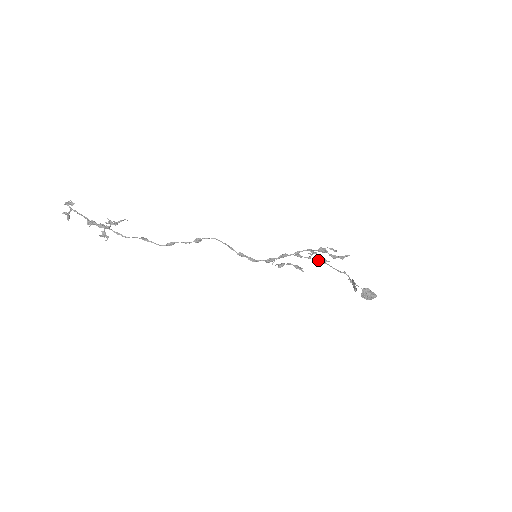
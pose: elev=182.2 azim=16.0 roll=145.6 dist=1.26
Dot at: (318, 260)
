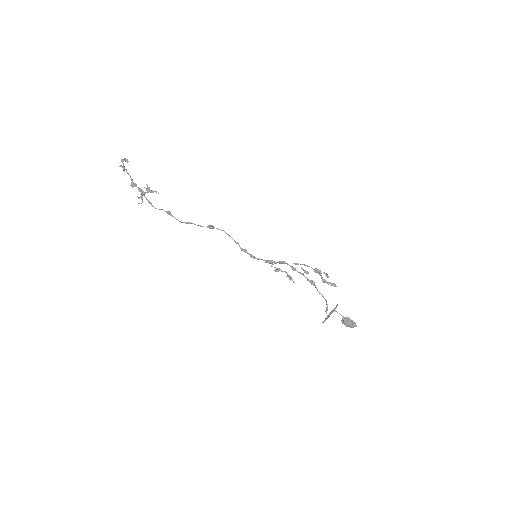
Dot at: occluded
